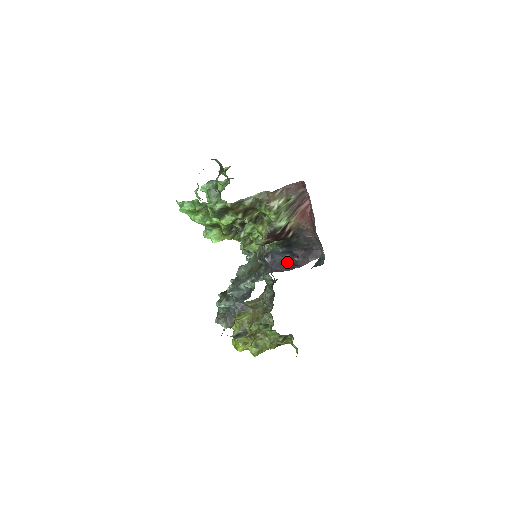
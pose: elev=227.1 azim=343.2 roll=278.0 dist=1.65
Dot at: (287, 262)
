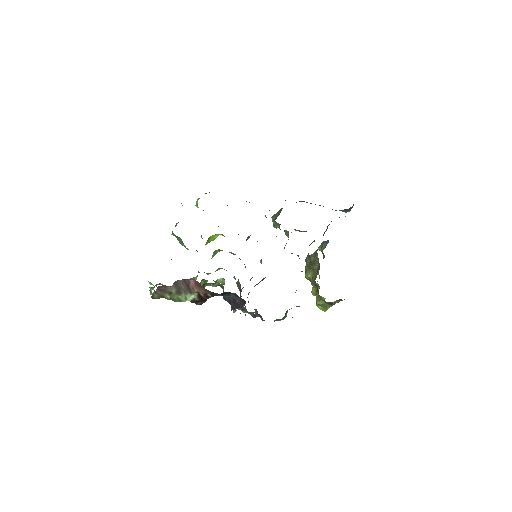
Dot at: (238, 299)
